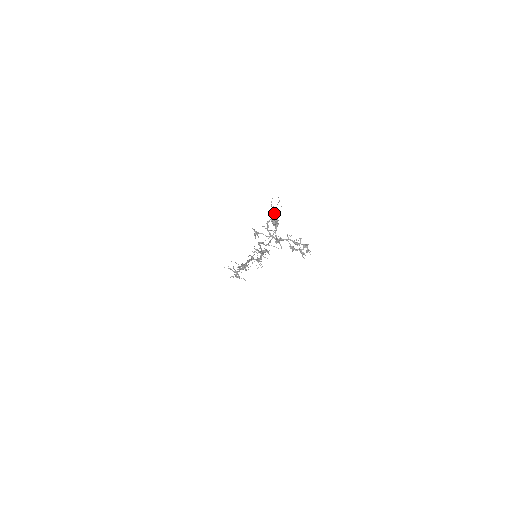
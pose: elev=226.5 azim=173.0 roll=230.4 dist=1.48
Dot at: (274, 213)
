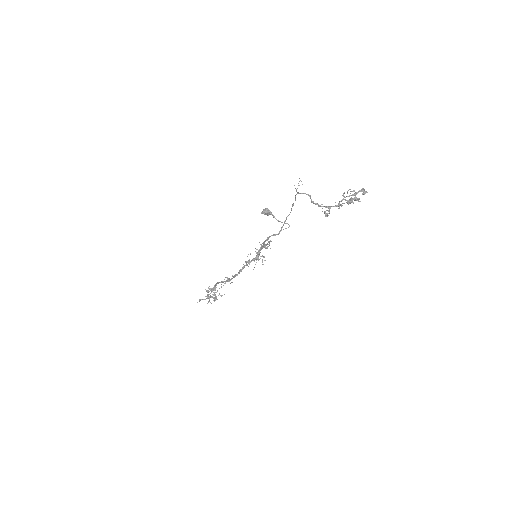
Dot at: (295, 196)
